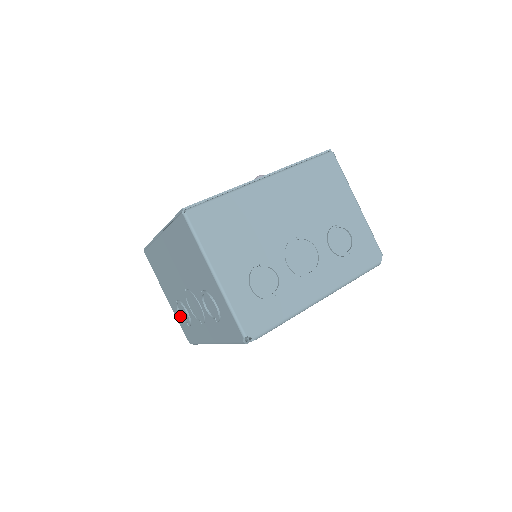
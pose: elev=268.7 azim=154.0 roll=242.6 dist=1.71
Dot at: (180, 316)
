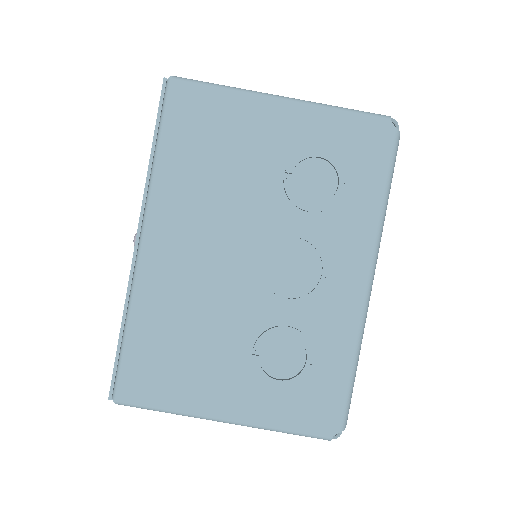
Dot at: occluded
